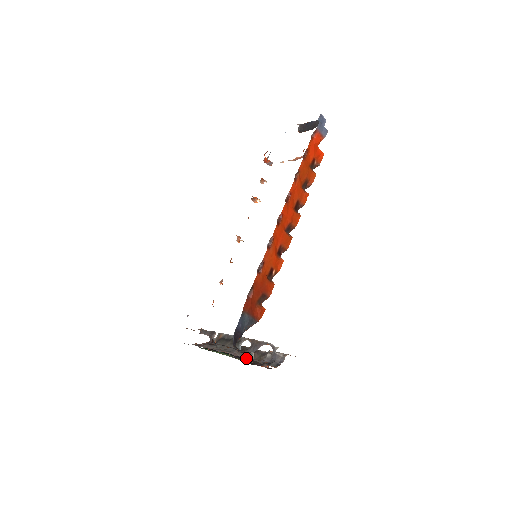
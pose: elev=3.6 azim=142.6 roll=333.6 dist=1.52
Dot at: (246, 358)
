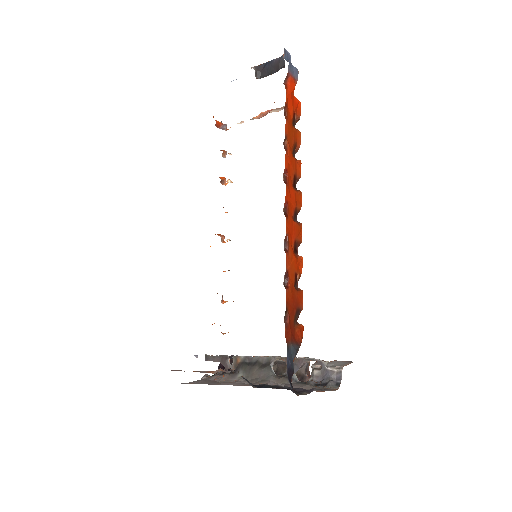
Dot at: occluded
